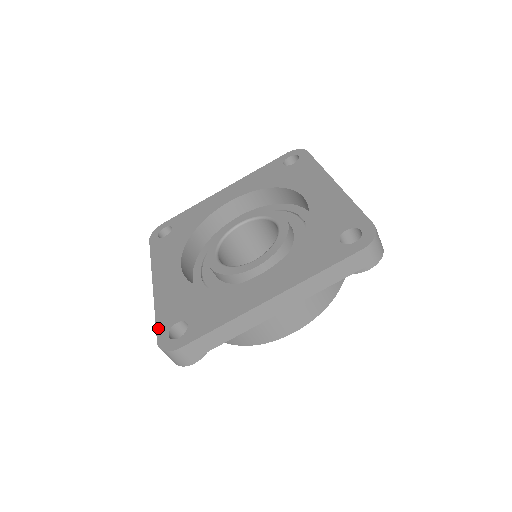
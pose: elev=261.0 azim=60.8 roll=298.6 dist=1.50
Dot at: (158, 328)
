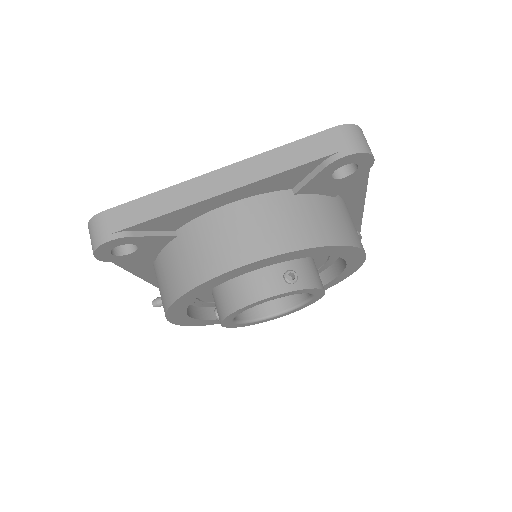
Dot at: occluded
